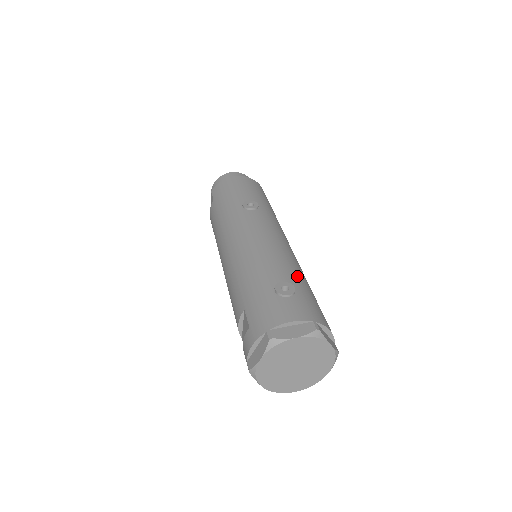
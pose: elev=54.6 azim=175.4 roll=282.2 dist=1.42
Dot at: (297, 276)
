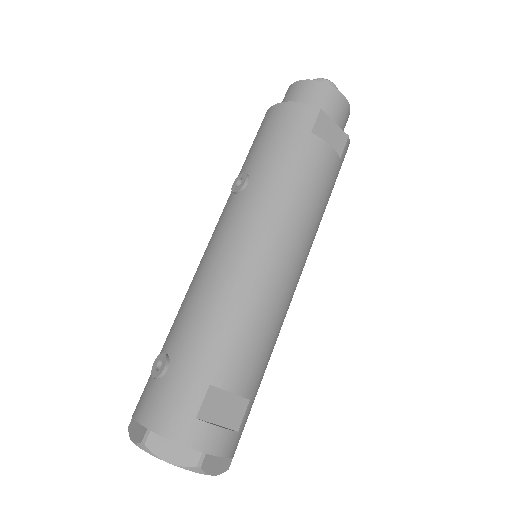
Dot at: (192, 341)
